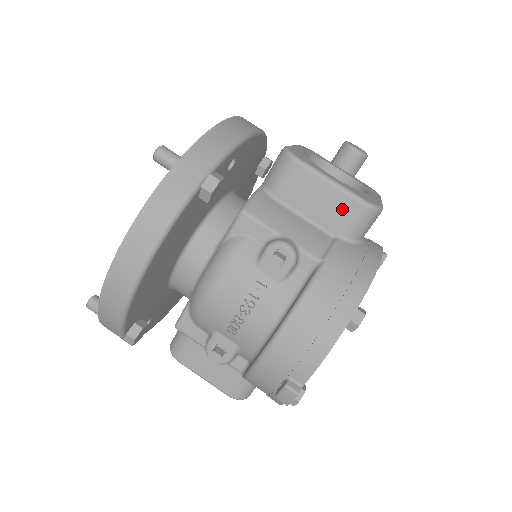
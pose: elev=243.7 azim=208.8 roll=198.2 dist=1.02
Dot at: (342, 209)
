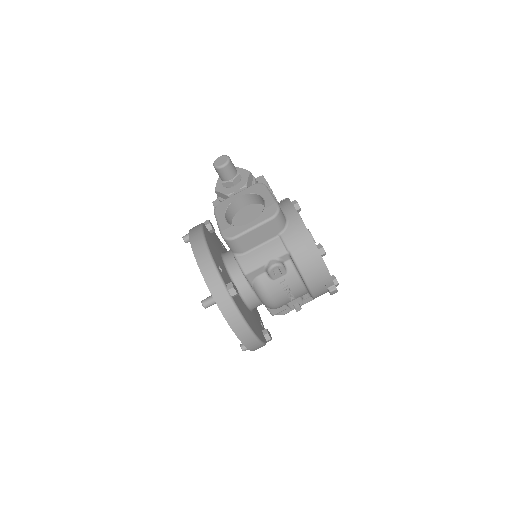
Dot at: (269, 228)
